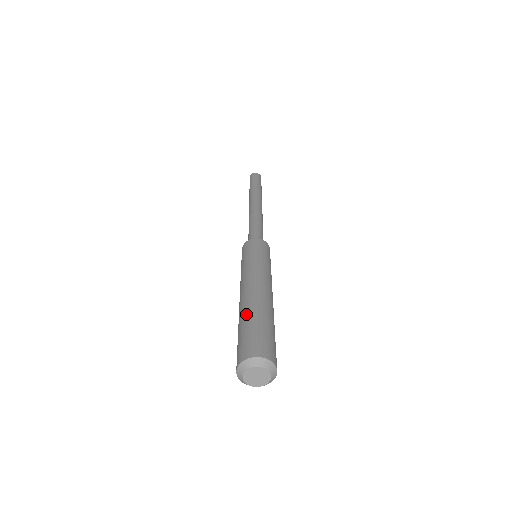
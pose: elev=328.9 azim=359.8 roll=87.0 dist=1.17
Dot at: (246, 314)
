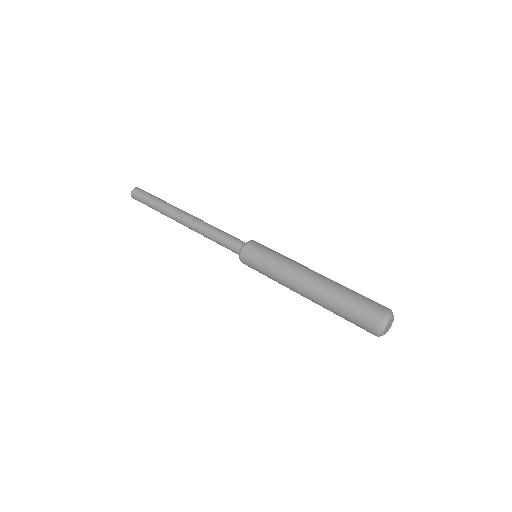
Dot at: (344, 286)
